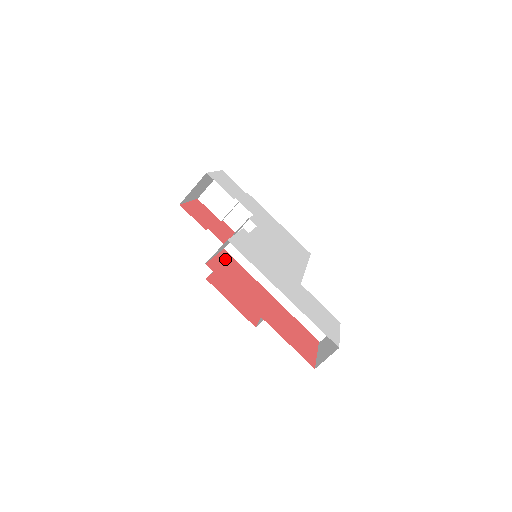
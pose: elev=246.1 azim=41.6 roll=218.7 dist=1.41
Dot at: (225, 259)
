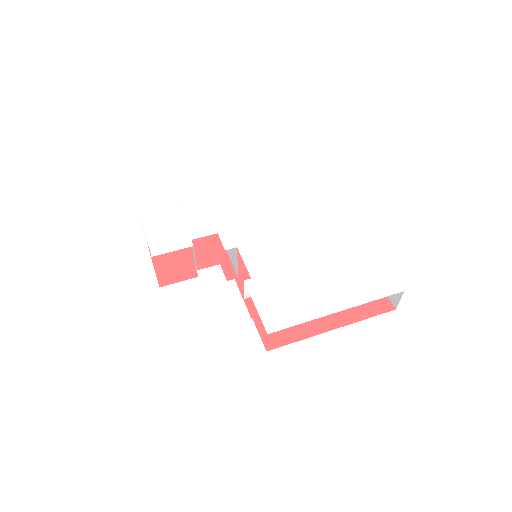
Dot at: occluded
